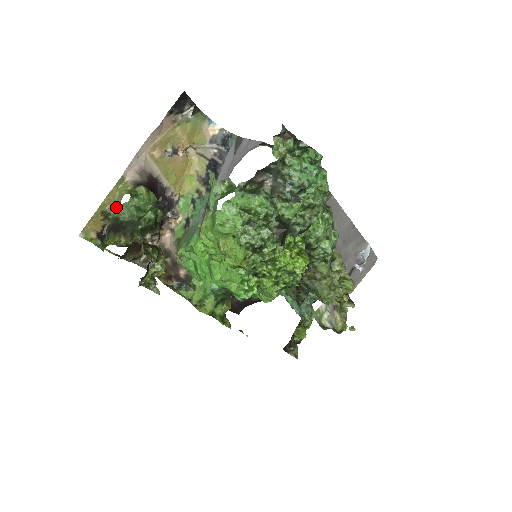
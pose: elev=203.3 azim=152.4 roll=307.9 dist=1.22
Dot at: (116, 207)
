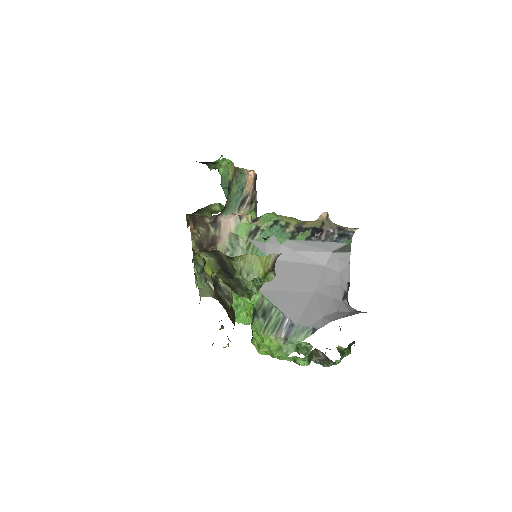
Dot at: (243, 262)
